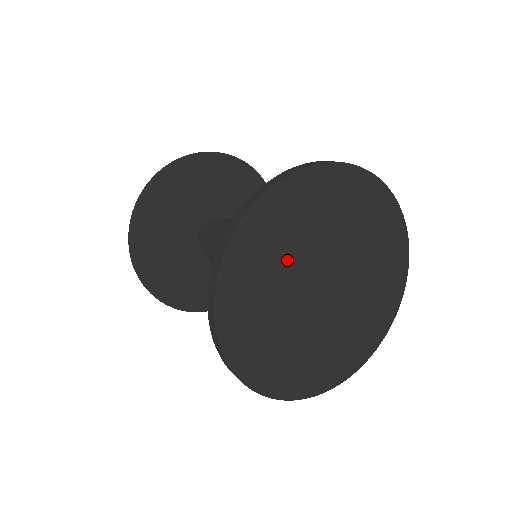
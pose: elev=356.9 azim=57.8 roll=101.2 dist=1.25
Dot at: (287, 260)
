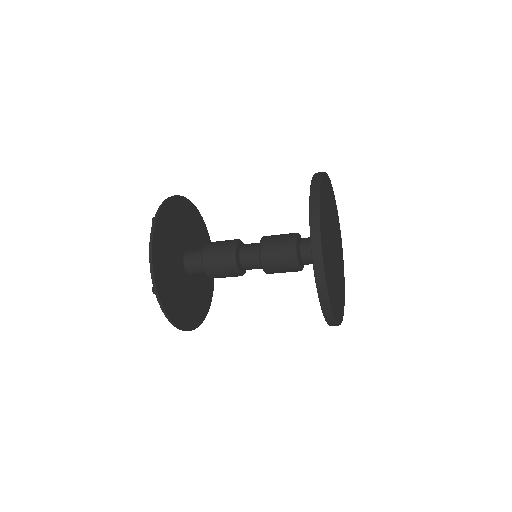
Dot at: (328, 242)
